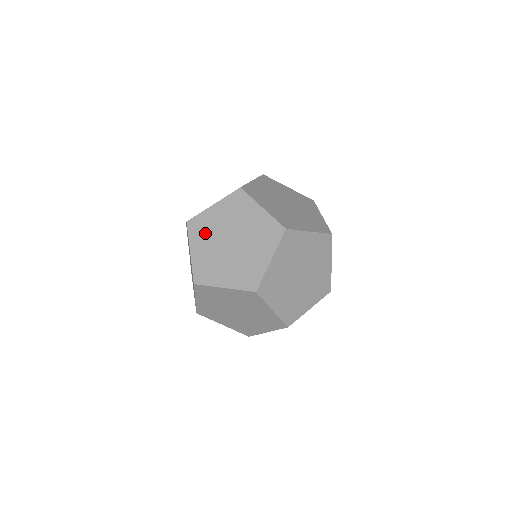
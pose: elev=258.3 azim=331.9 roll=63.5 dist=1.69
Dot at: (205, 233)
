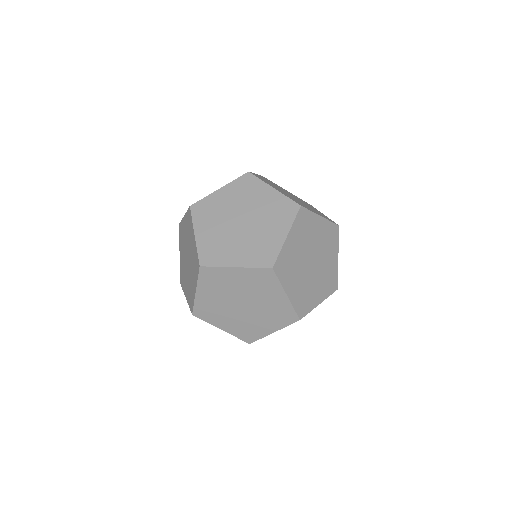
Dot at: (217, 285)
